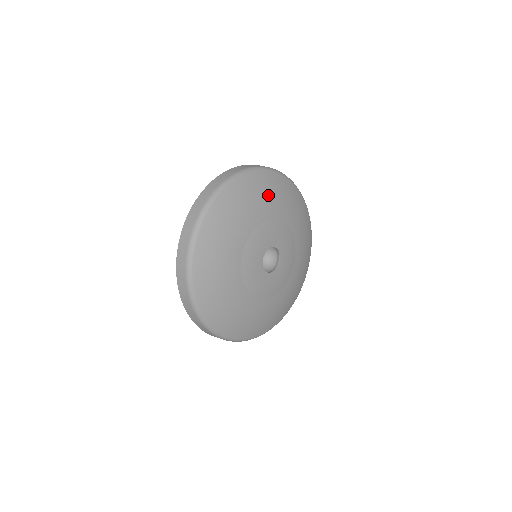
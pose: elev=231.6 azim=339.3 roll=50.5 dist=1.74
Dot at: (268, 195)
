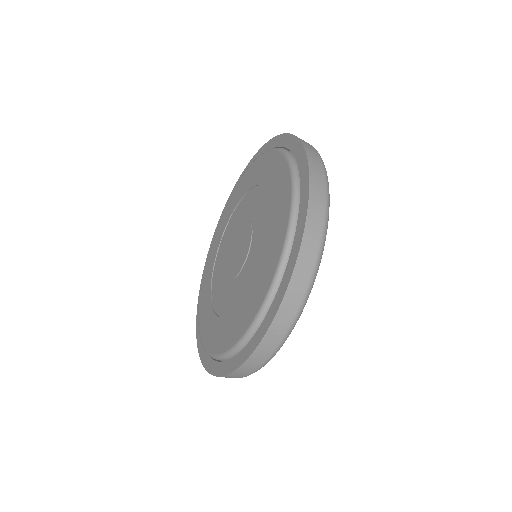
Dot at: occluded
